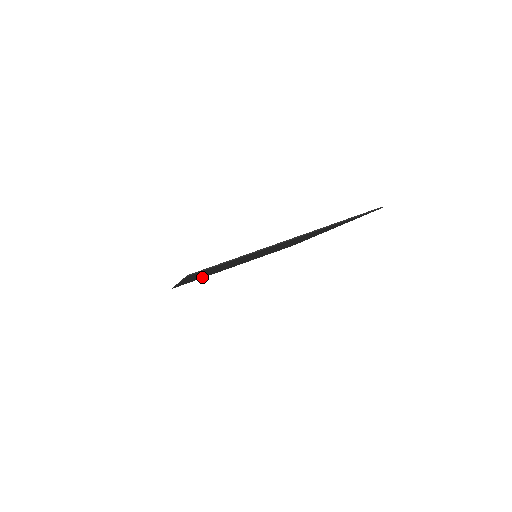
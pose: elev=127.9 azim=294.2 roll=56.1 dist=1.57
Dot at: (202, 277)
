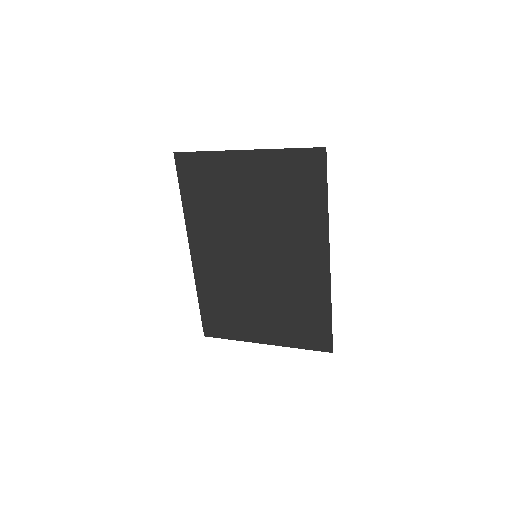
Dot at: (227, 321)
